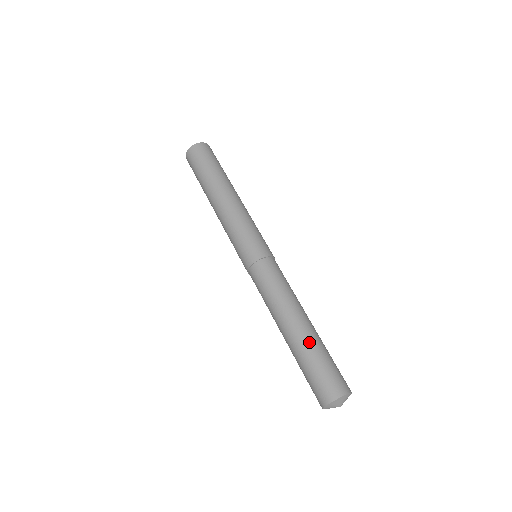
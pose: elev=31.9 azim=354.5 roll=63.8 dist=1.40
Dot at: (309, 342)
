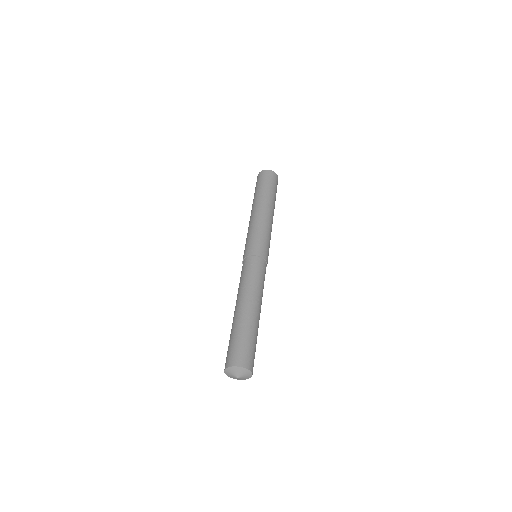
Dot at: (255, 325)
